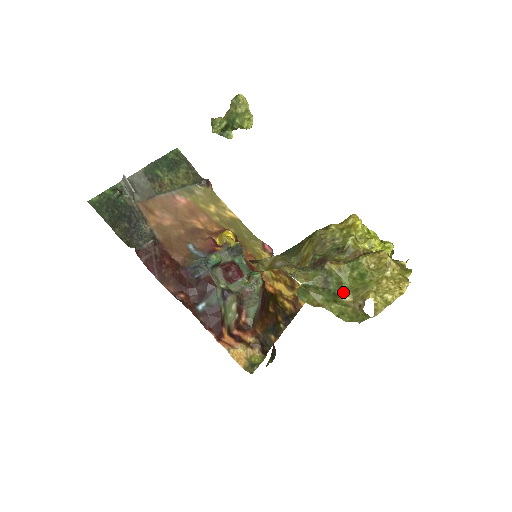
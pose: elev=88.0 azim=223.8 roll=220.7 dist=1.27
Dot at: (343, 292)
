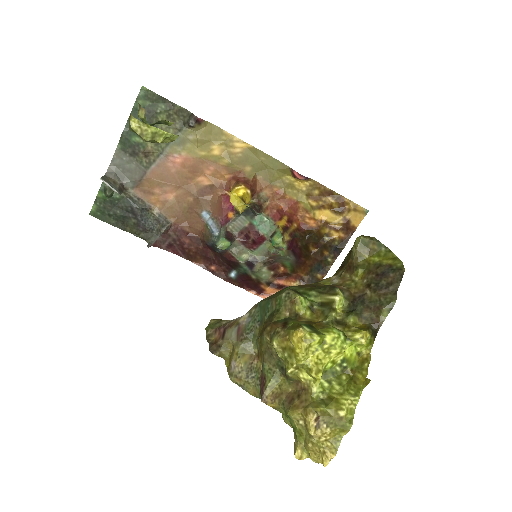
Dot at: (286, 419)
